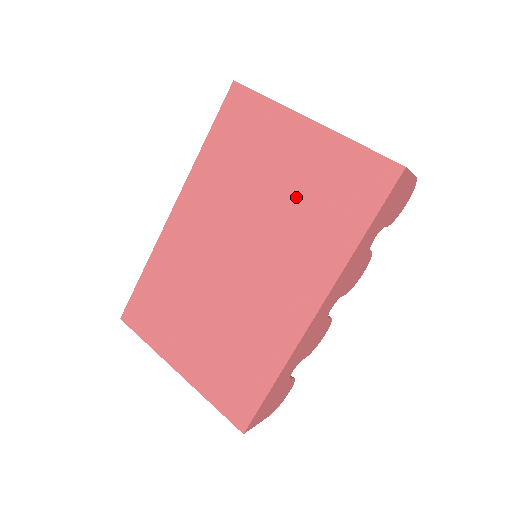
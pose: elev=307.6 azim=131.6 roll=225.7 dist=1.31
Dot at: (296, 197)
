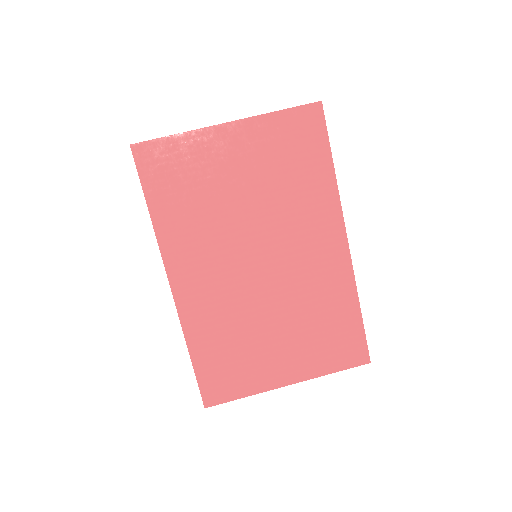
Dot at: (266, 184)
